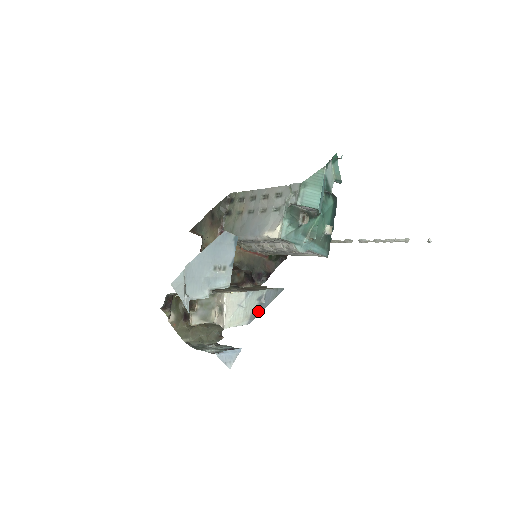
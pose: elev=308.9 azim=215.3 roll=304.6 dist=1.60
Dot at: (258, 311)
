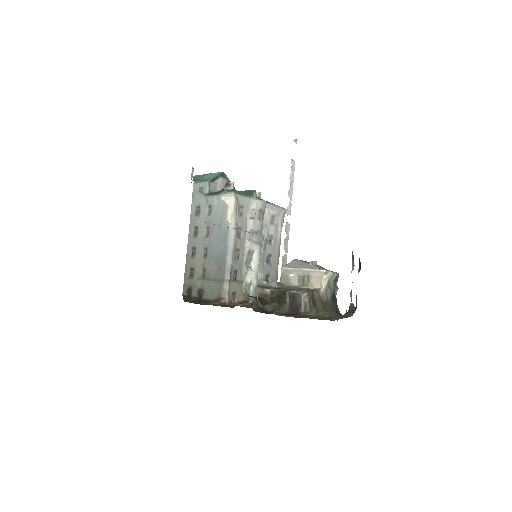
Dot at: occluded
